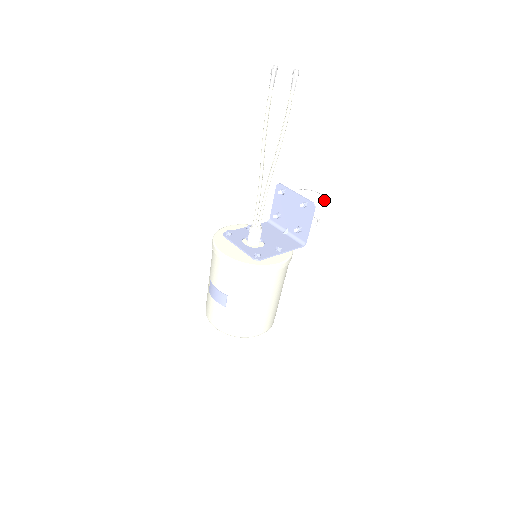
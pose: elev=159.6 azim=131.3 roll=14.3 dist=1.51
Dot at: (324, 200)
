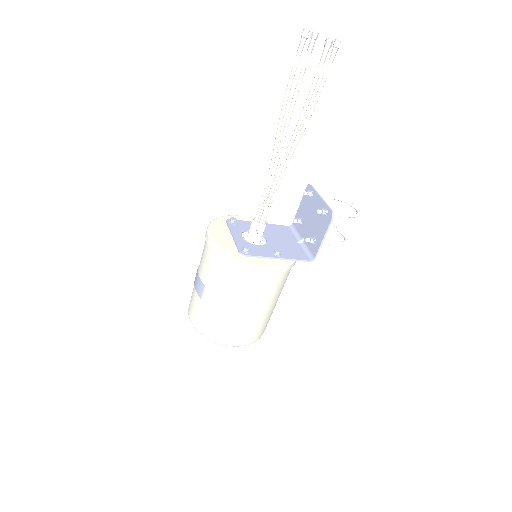
Dot at: (353, 216)
